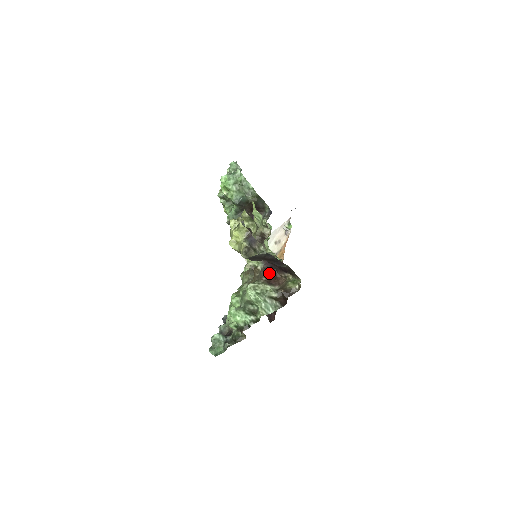
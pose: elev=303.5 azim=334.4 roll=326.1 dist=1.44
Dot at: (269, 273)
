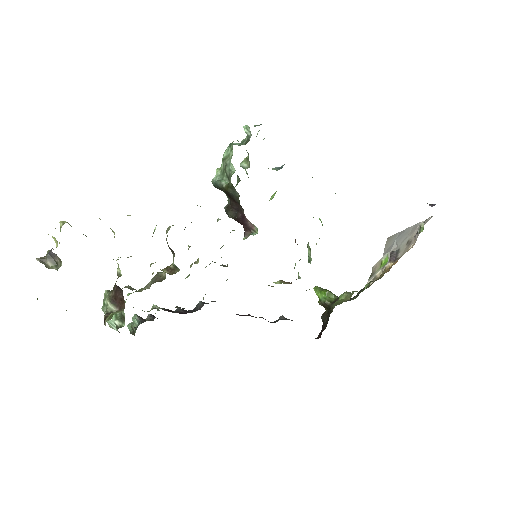
Dot at: (118, 290)
